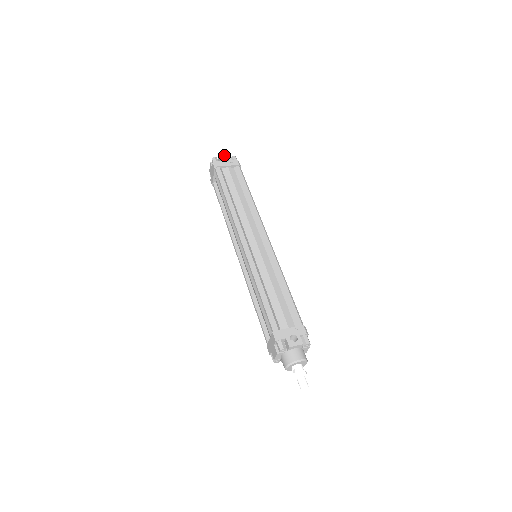
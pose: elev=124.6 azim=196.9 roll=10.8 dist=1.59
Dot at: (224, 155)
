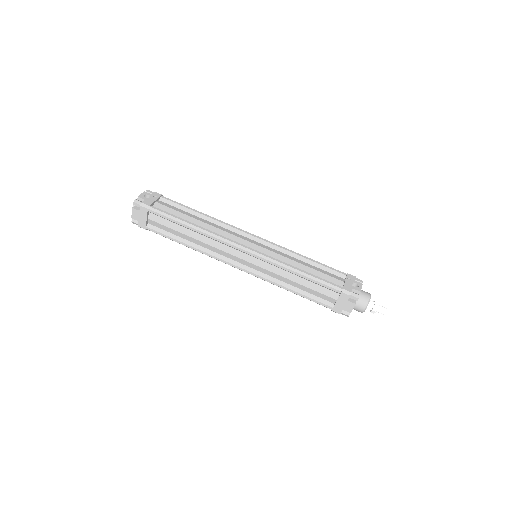
Dot at: (140, 194)
